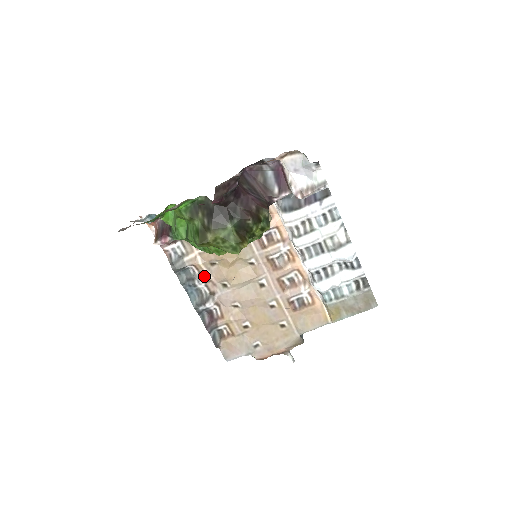
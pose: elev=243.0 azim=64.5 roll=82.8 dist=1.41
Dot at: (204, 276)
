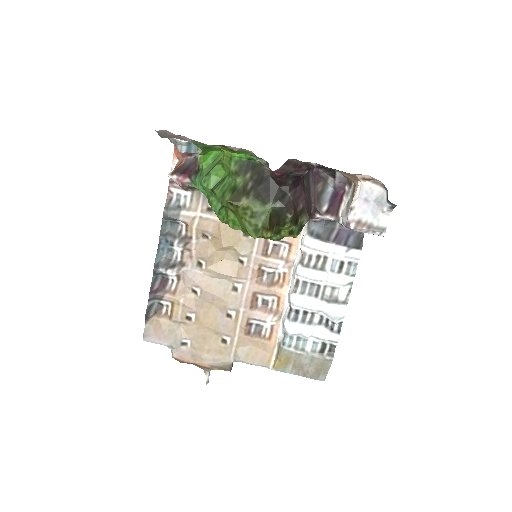
Dot at: (188, 241)
